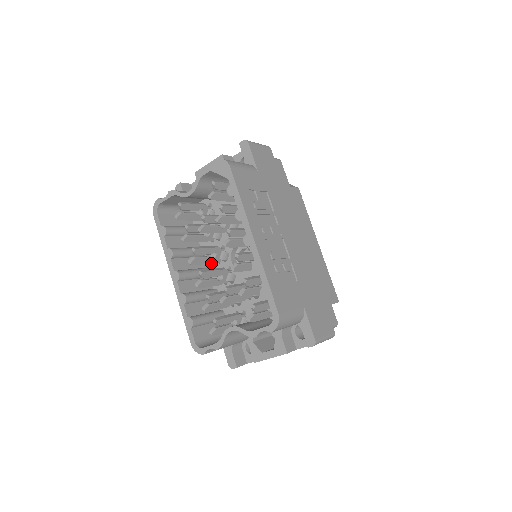
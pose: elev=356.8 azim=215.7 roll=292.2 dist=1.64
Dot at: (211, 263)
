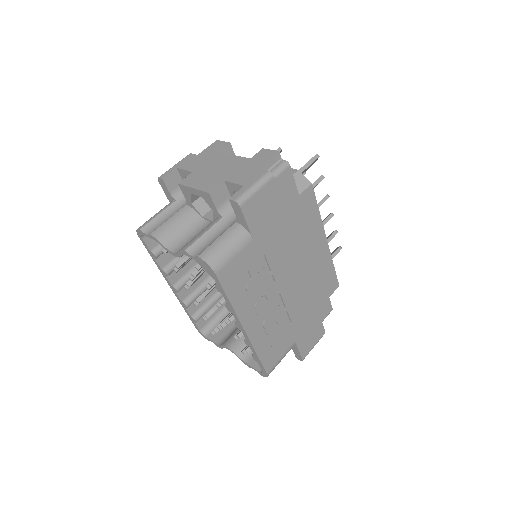
Dot at: occluded
